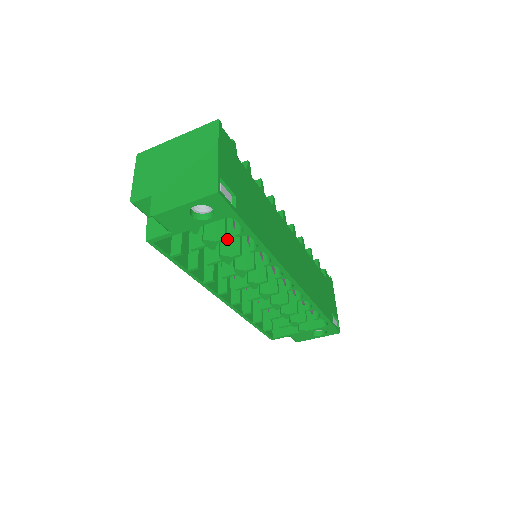
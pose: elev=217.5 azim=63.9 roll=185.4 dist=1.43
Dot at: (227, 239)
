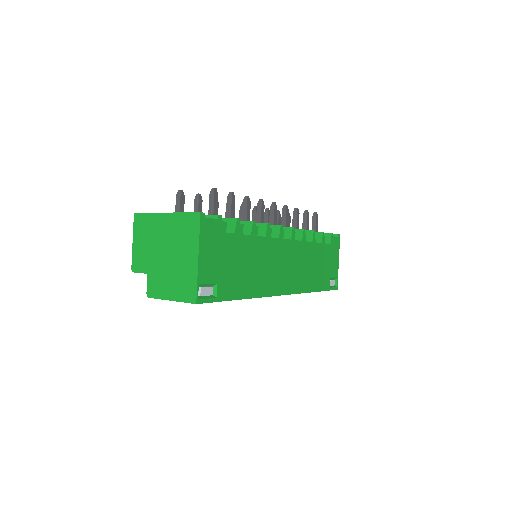
Dot at: occluded
